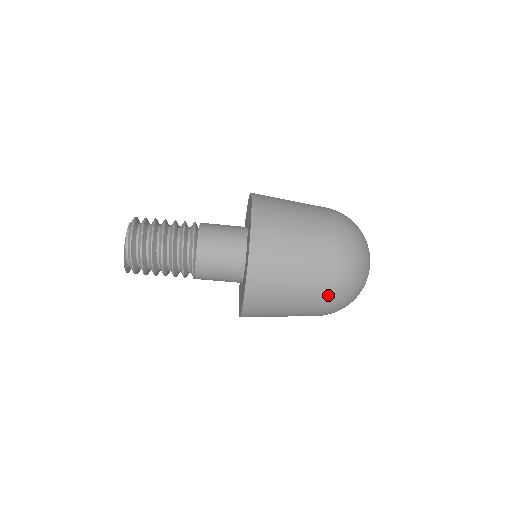
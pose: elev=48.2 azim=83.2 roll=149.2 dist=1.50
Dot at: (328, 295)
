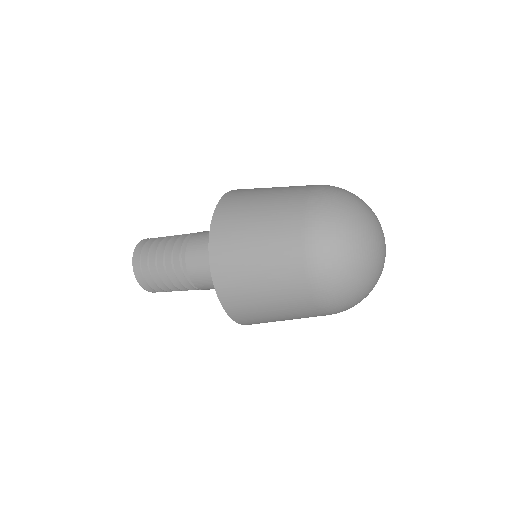
Dot at: occluded
